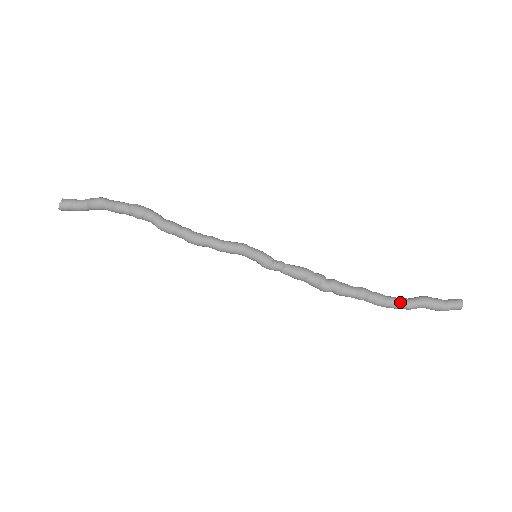
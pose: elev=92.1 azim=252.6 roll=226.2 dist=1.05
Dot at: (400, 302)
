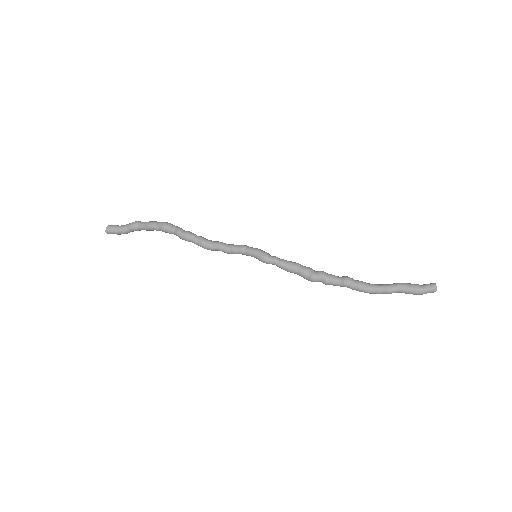
Dot at: (380, 286)
